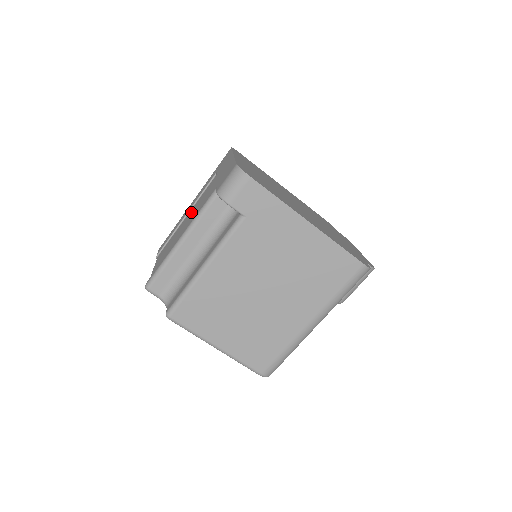
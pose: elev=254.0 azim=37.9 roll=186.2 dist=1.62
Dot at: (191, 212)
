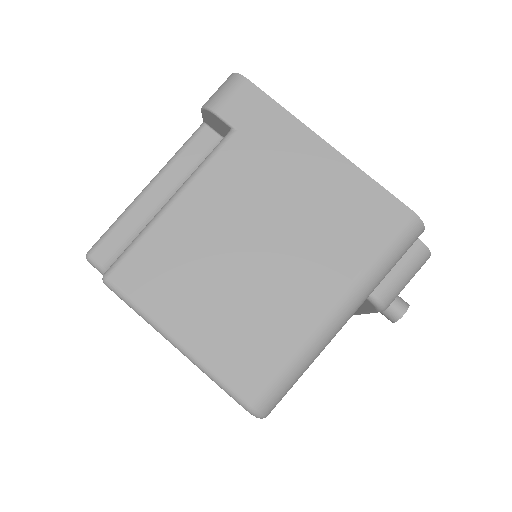
Dot at: occluded
